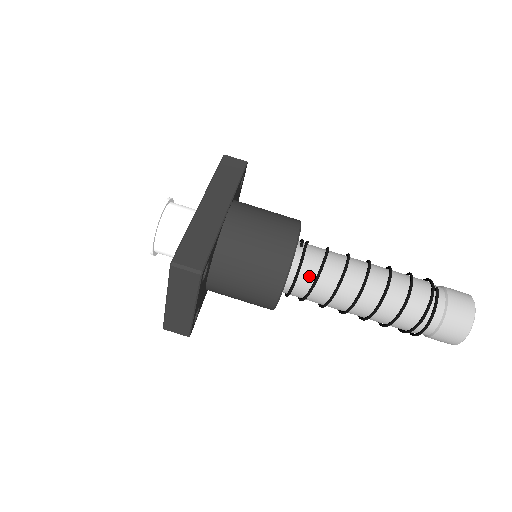
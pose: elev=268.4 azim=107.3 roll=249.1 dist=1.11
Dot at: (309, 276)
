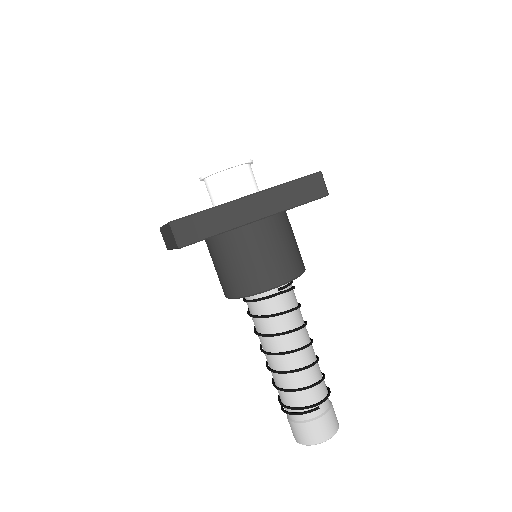
Dot at: (259, 310)
